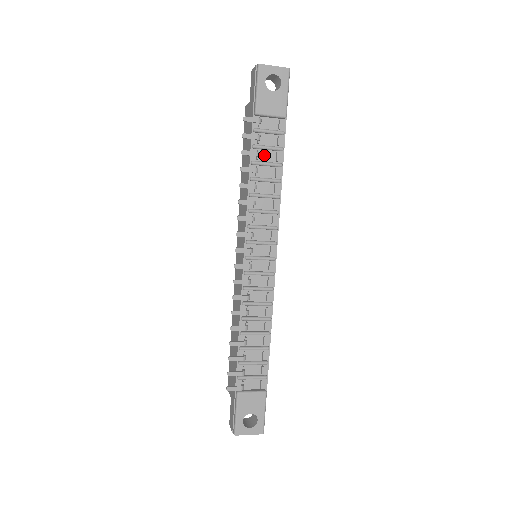
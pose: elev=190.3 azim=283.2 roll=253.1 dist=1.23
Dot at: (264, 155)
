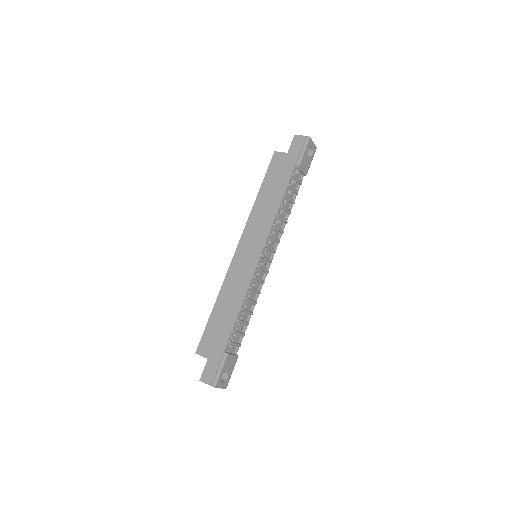
Dot at: occluded
